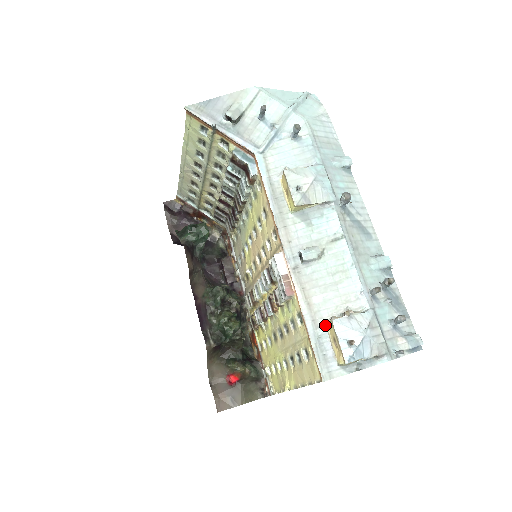
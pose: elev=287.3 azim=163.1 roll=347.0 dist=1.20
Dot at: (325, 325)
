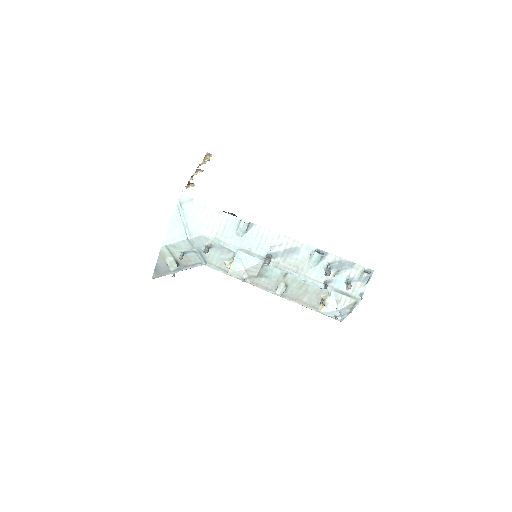
Dot at: occluded
